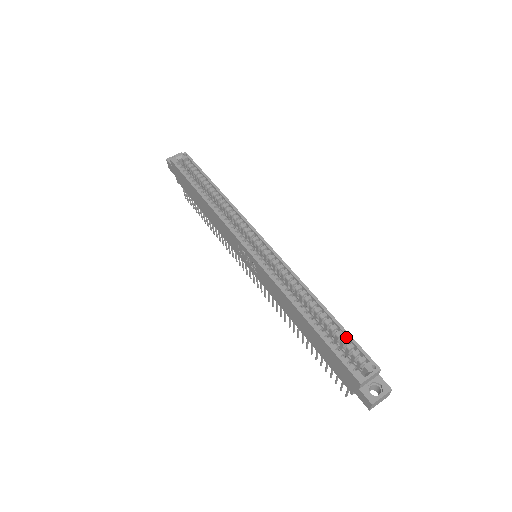
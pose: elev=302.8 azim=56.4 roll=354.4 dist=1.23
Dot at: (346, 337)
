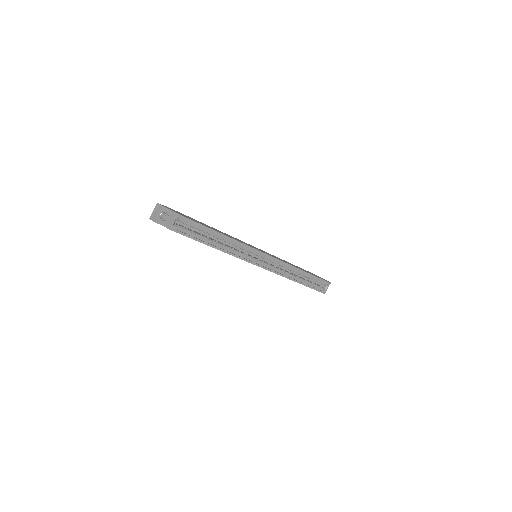
Dot at: (316, 278)
